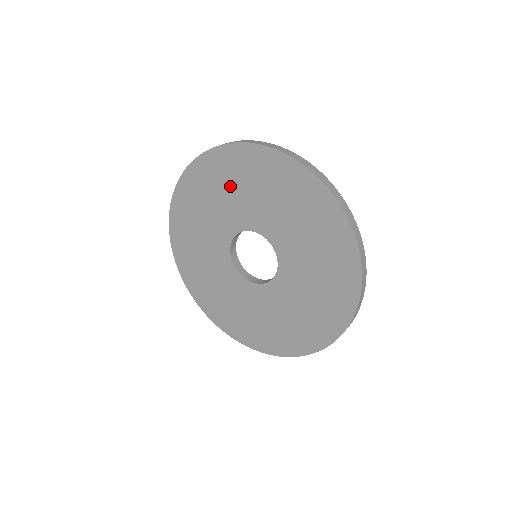
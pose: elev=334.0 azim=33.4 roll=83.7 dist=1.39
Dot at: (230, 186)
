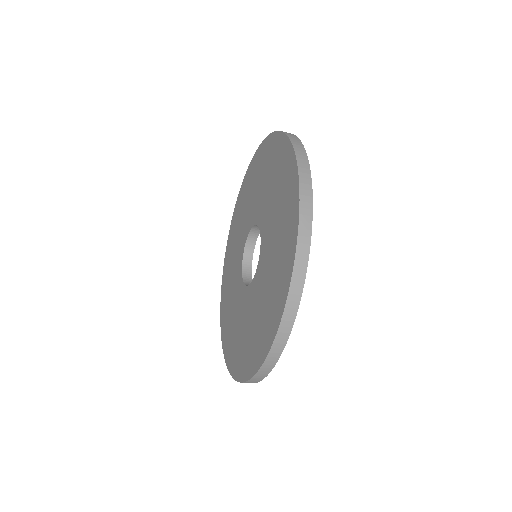
Dot at: (236, 238)
